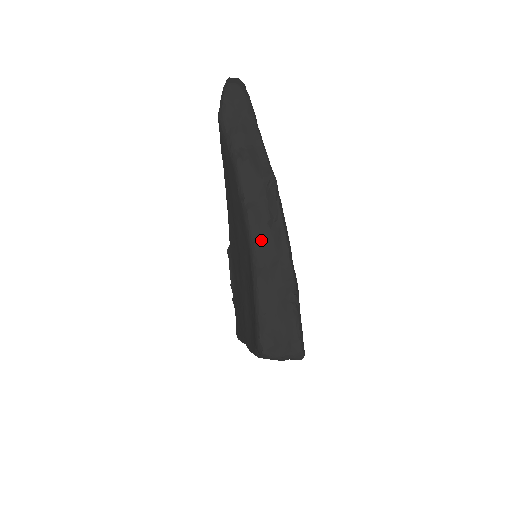
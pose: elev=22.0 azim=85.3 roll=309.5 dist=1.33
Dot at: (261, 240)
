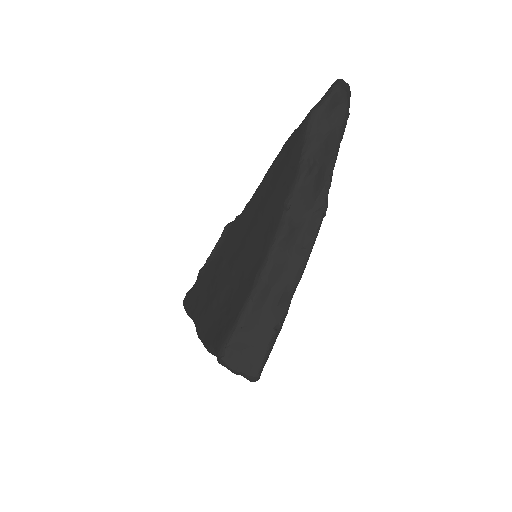
Dot at: (280, 258)
